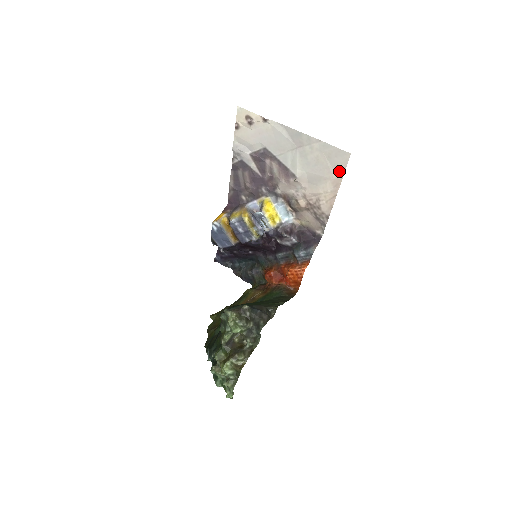
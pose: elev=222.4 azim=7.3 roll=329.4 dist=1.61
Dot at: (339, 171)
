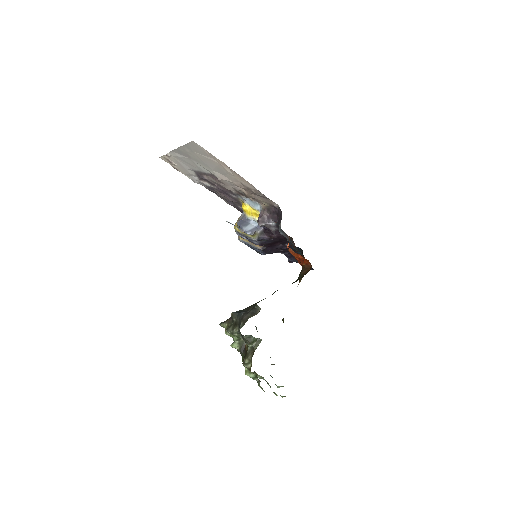
Dot at: (211, 156)
